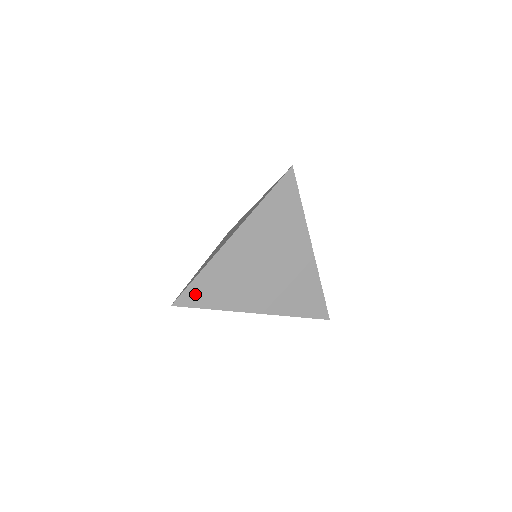
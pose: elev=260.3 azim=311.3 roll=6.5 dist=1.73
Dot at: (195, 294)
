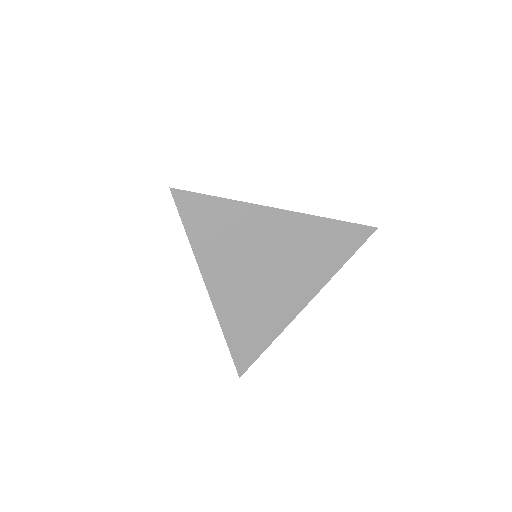
Dot at: (244, 352)
